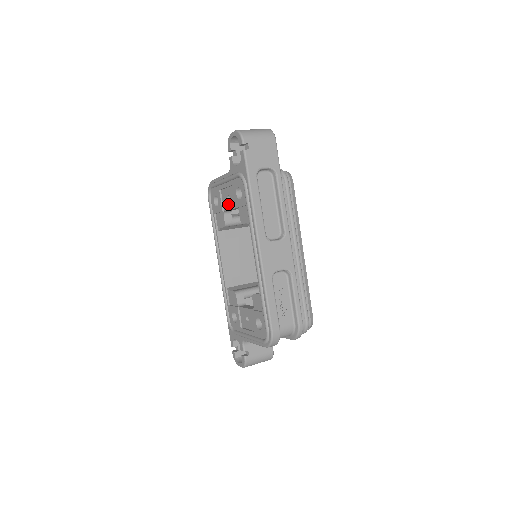
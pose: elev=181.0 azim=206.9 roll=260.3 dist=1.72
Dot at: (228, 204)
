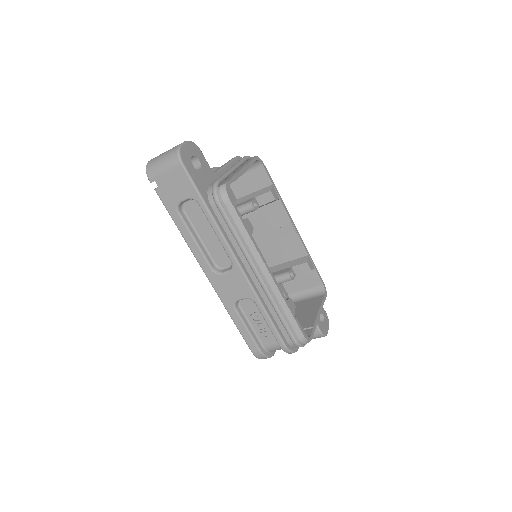
Dot at: occluded
